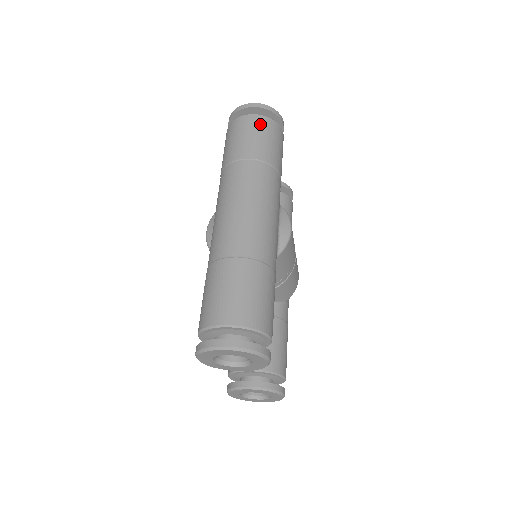
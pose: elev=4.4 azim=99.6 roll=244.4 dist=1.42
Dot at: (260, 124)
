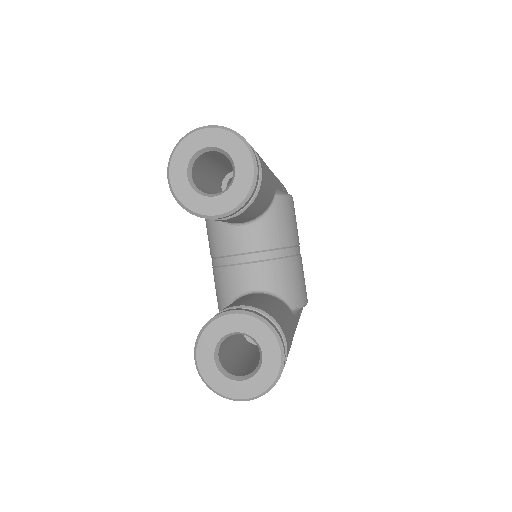
Dot at: occluded
